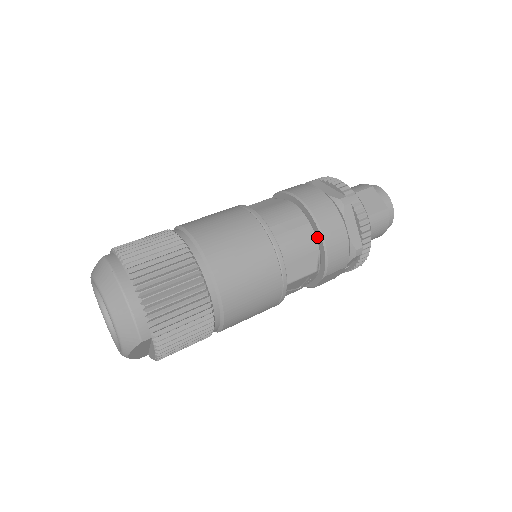
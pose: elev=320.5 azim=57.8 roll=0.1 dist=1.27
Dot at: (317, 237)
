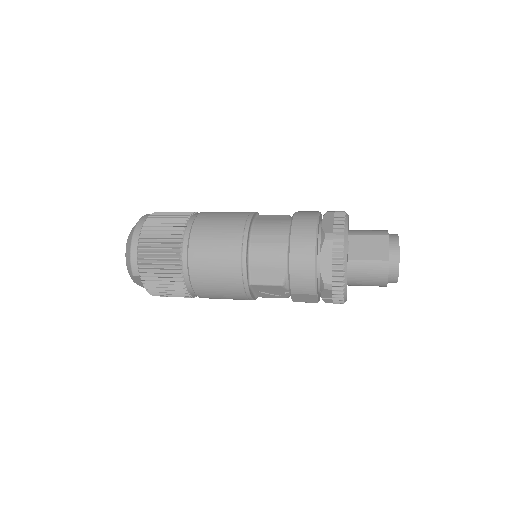
Dot at: occluded
